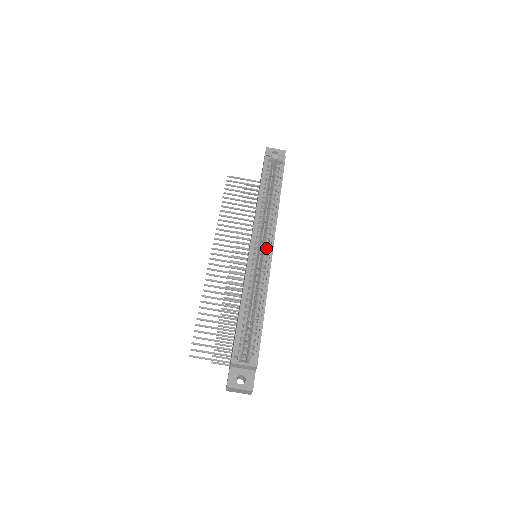
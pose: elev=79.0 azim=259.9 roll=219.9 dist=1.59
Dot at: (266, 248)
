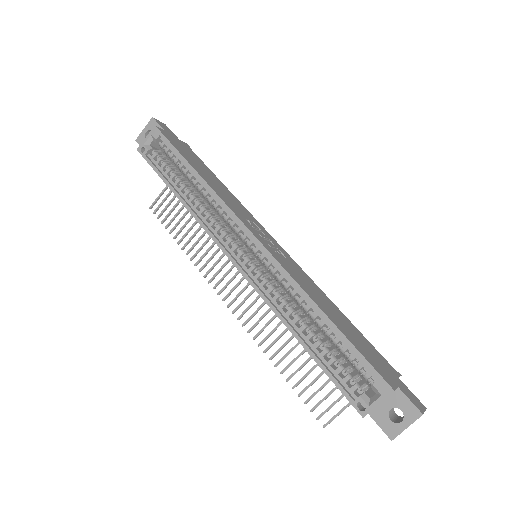
Dot at: (250, 245)
